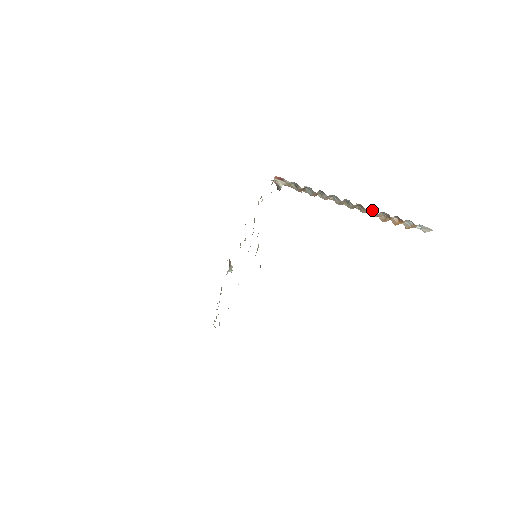
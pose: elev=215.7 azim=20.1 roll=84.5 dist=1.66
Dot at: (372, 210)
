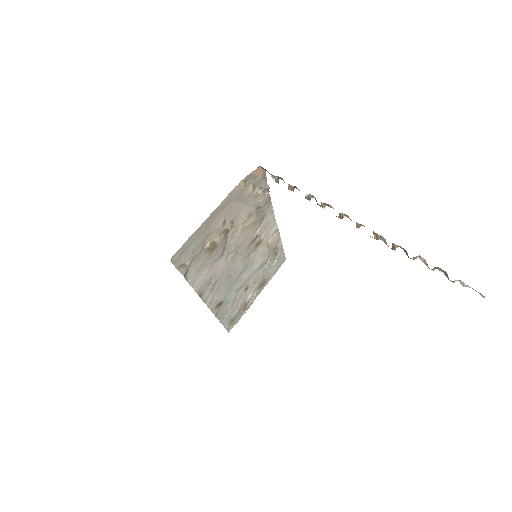
Dot at: occluded
